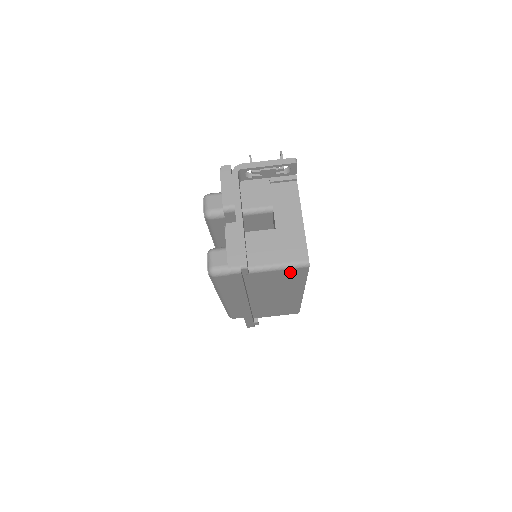
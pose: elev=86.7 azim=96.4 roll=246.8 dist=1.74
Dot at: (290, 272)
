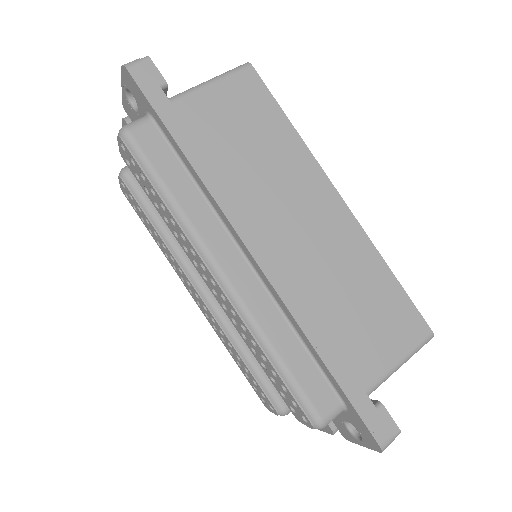
Dot at: (238, 90)
